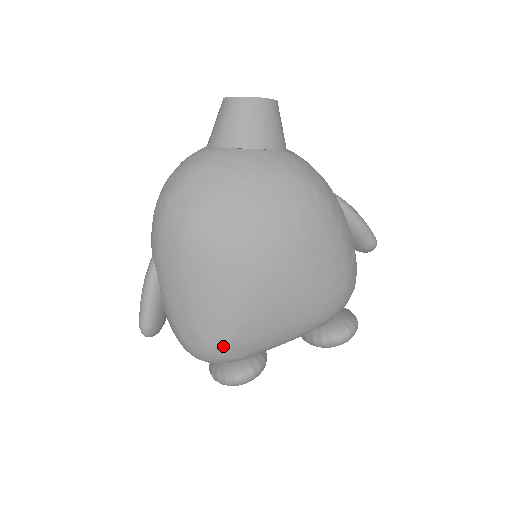
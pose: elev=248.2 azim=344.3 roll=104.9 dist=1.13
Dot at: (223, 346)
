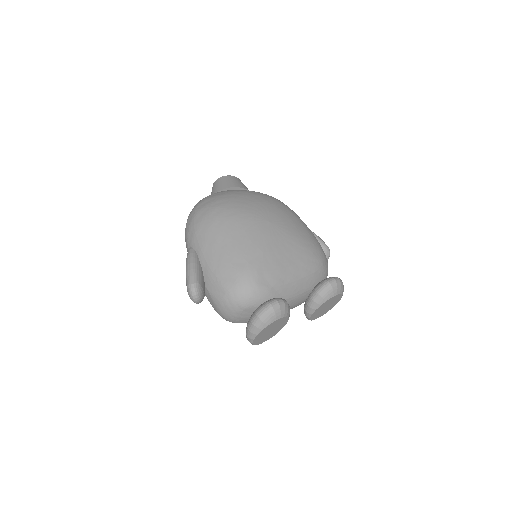
Dot at: (254, 272)
